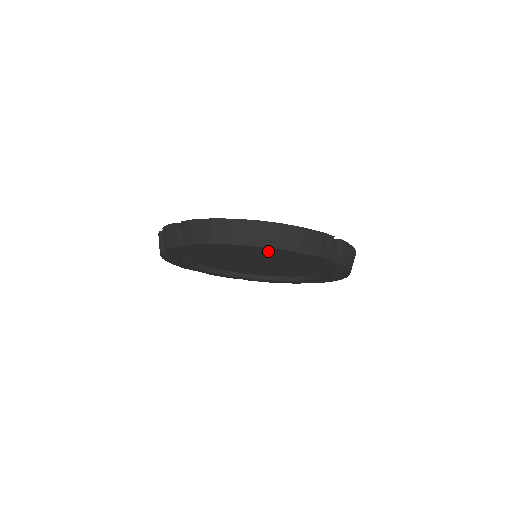
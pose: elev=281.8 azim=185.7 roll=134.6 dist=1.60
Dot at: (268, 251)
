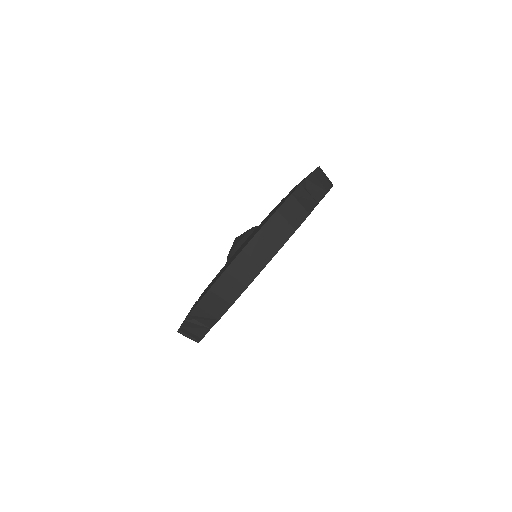
Dot at: occluded
